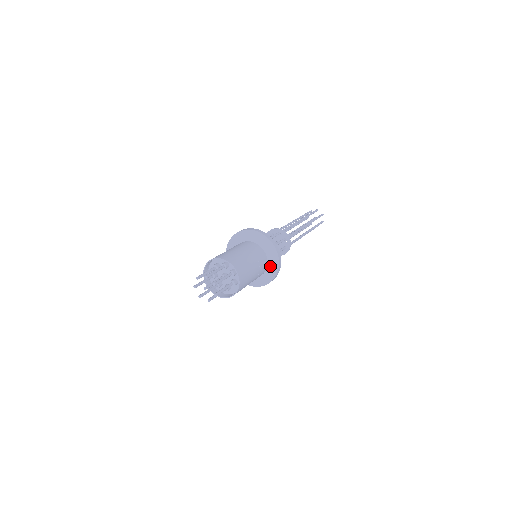
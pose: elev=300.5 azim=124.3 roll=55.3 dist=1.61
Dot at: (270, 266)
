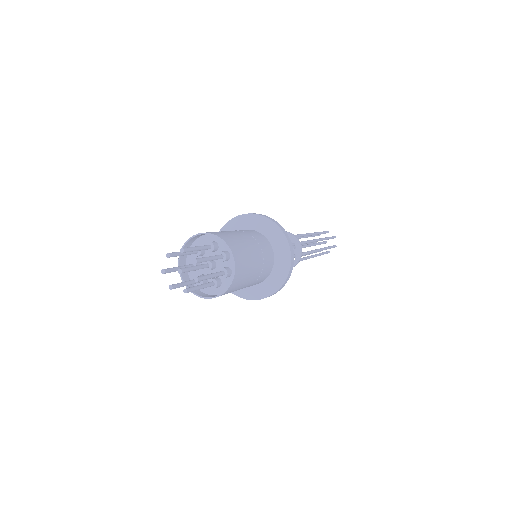
Dot at: (263, 285)
